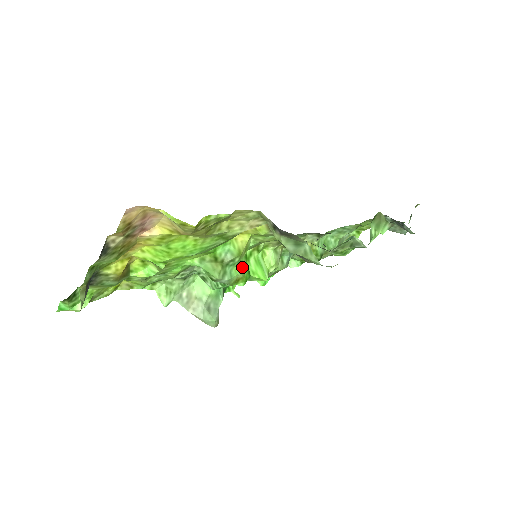
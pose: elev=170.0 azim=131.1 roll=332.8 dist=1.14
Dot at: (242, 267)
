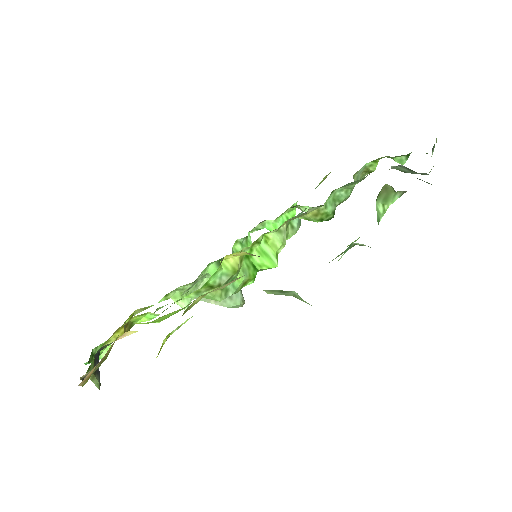
Dot at: (245, 271)
